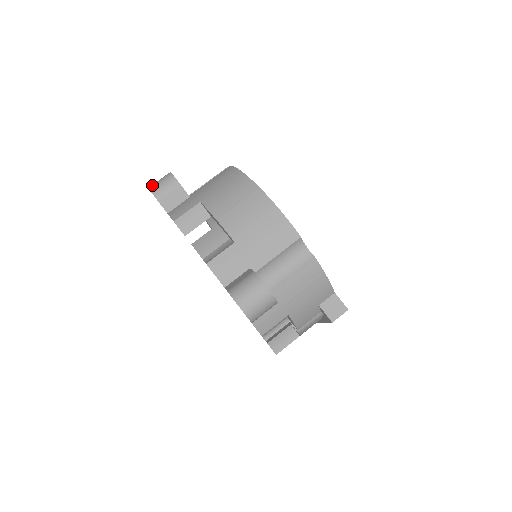
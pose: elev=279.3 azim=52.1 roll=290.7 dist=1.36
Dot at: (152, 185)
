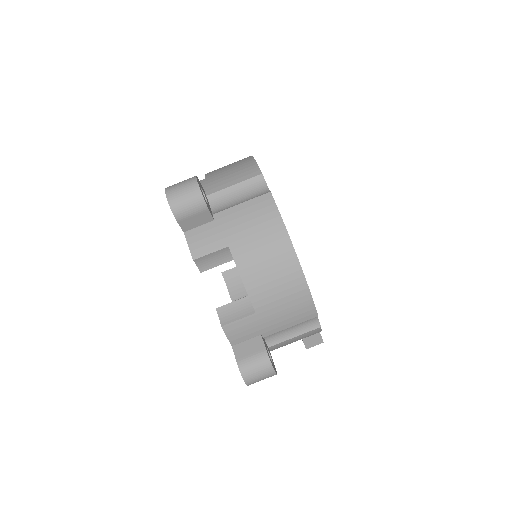
Dot at: (172, 195)
